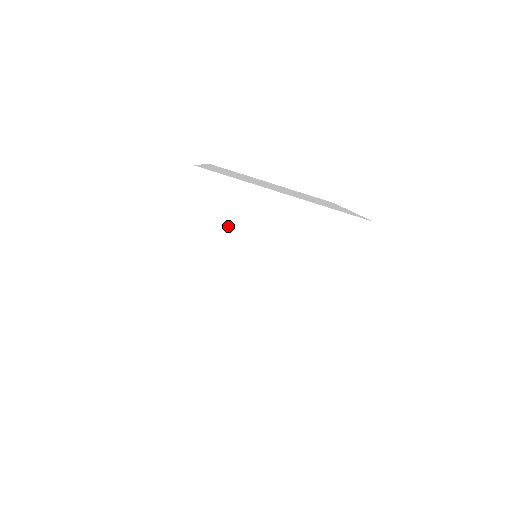
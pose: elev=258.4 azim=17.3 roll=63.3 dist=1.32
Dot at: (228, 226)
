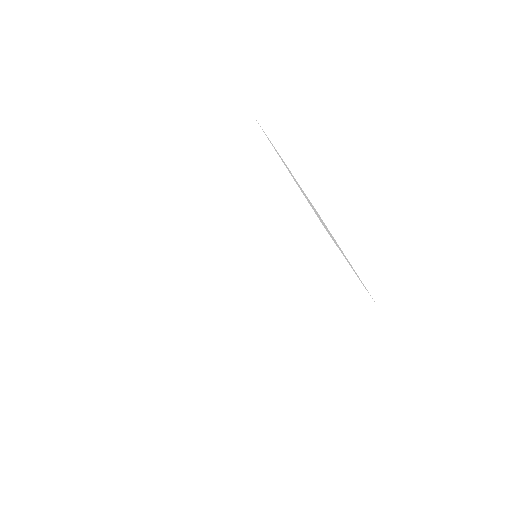
Dot at: (230, 161)
